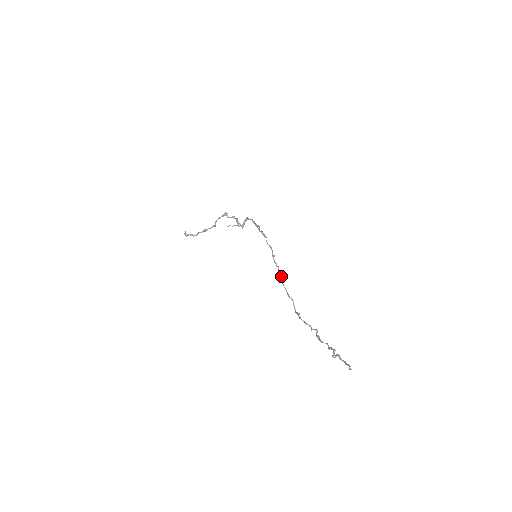
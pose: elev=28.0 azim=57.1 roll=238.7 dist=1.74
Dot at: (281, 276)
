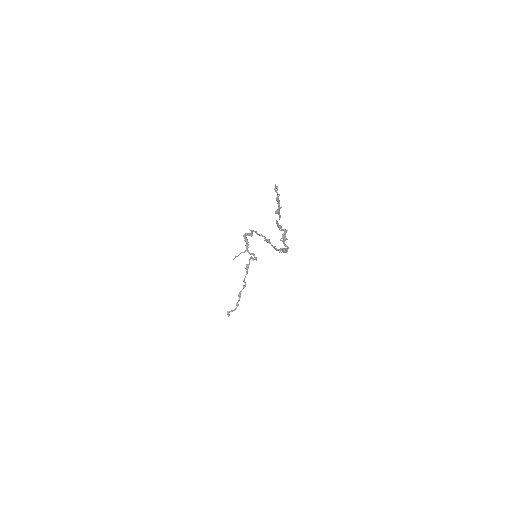
Dot at: occluded
